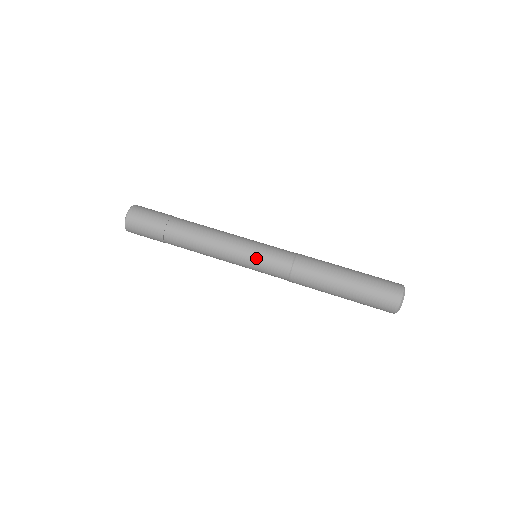
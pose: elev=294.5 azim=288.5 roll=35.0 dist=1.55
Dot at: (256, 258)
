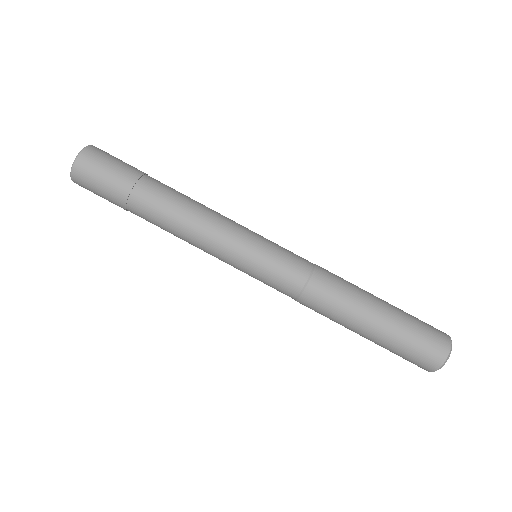
Dot at: (252, 272)
